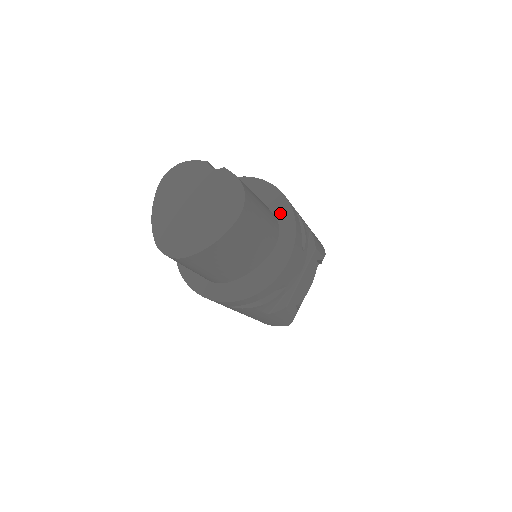
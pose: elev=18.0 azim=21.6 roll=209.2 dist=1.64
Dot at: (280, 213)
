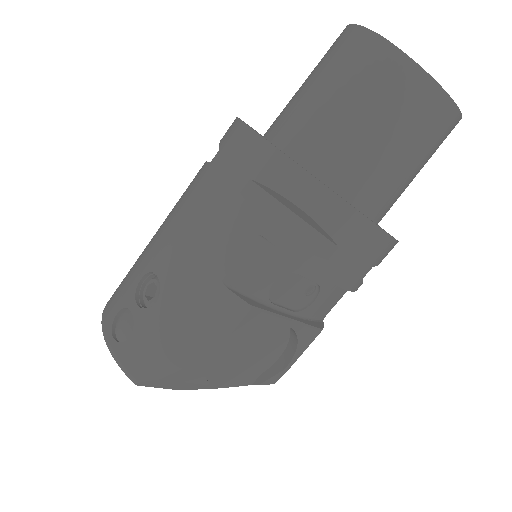
Dot at: occluded
